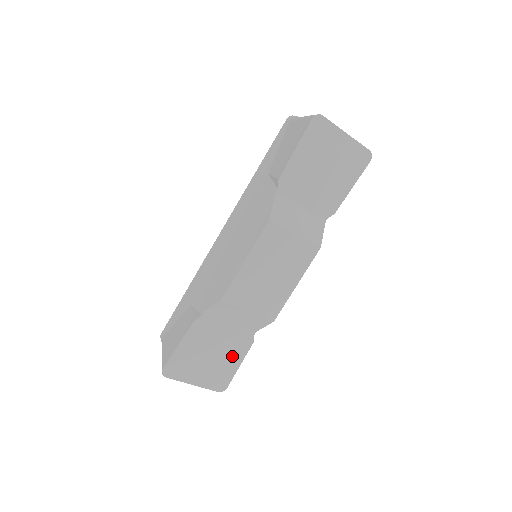
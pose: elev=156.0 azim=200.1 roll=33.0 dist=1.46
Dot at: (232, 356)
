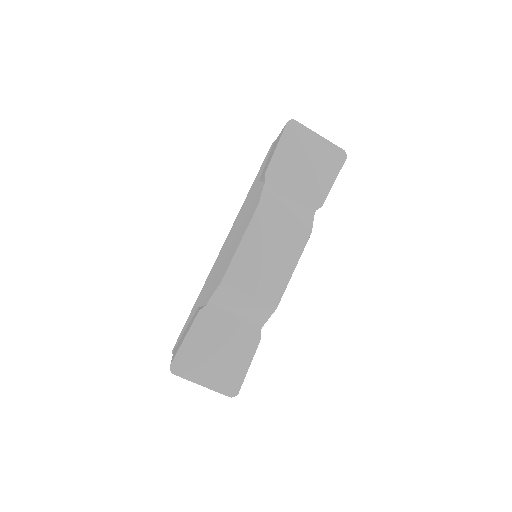
Dot at: (240, 354)
